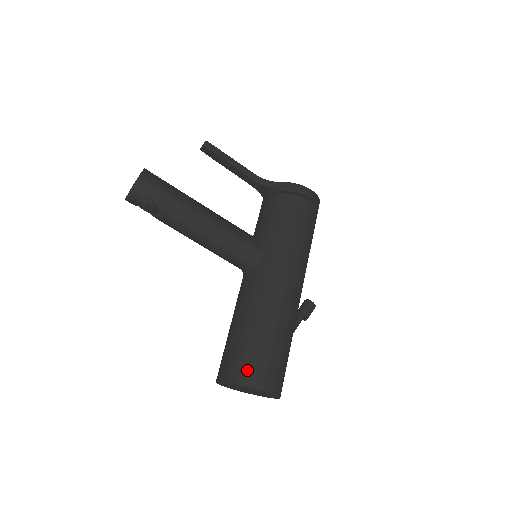
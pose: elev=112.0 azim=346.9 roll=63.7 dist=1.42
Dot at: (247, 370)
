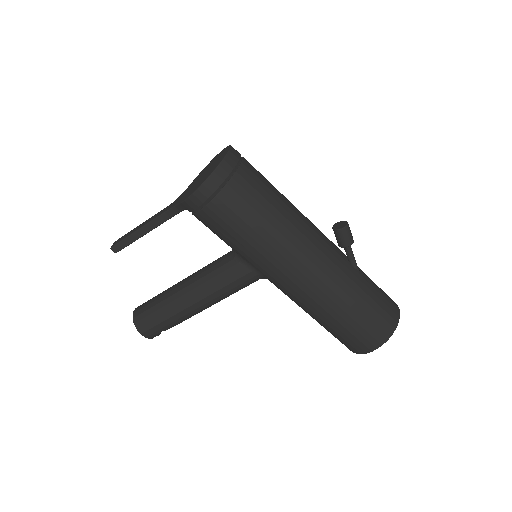
Dot at: (351, 346)
